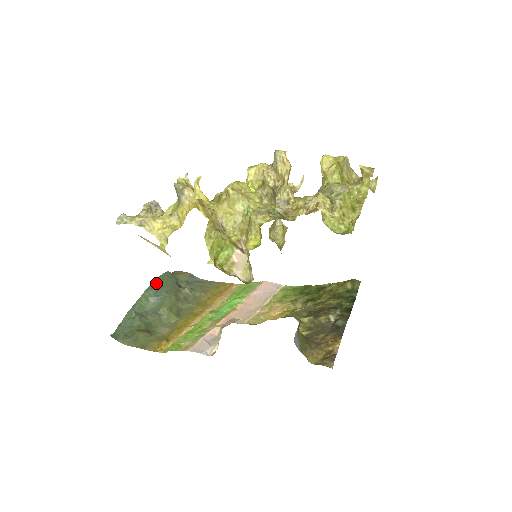
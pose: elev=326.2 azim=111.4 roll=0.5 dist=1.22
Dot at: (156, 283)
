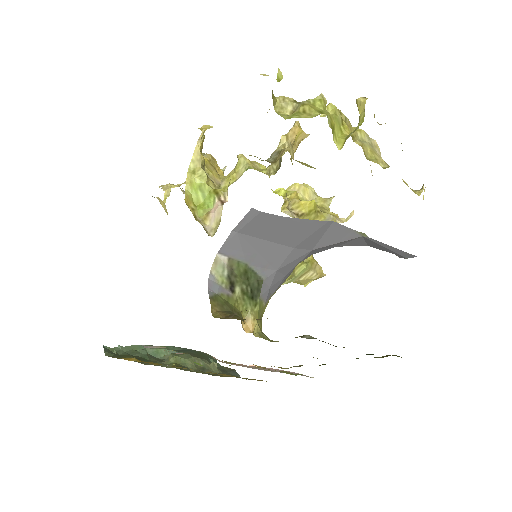
Dot at: (190, 349)
